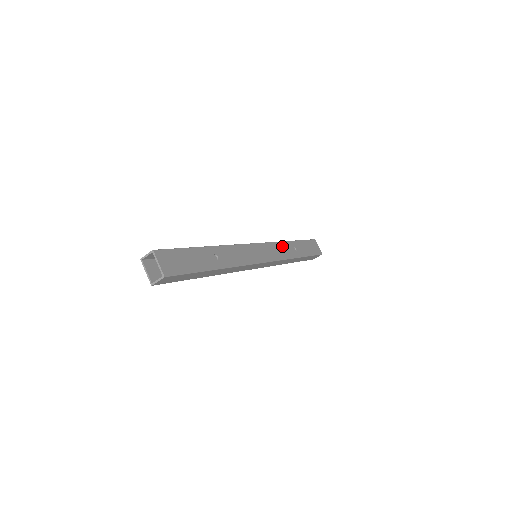
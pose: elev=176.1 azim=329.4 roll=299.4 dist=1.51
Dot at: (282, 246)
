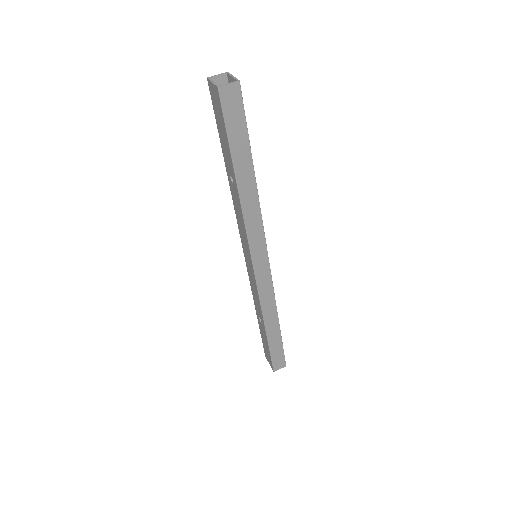
Dot at: occluded
